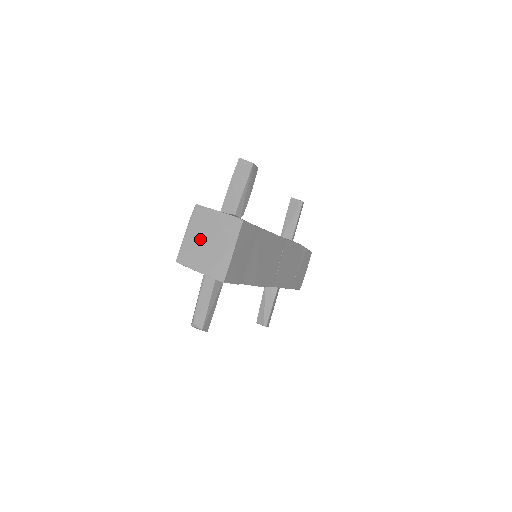
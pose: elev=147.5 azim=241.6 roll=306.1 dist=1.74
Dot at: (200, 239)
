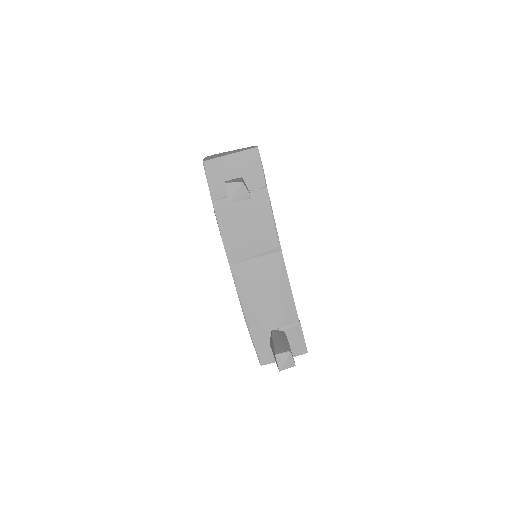
Dot at: occluded
